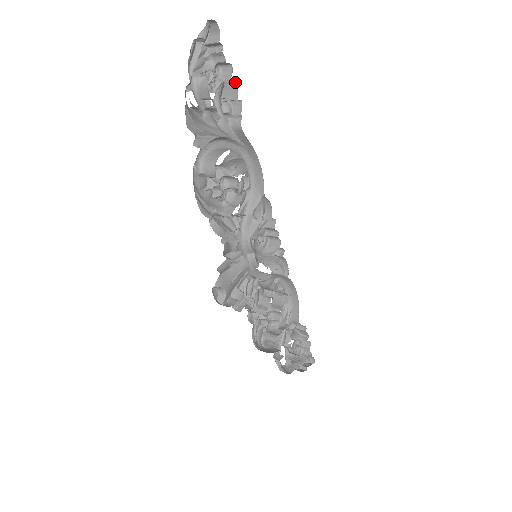
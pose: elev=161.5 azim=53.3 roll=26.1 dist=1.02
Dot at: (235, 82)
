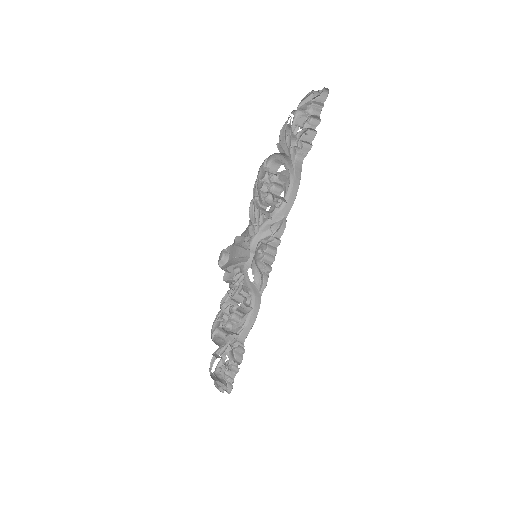
Dot at: (316, 132)
